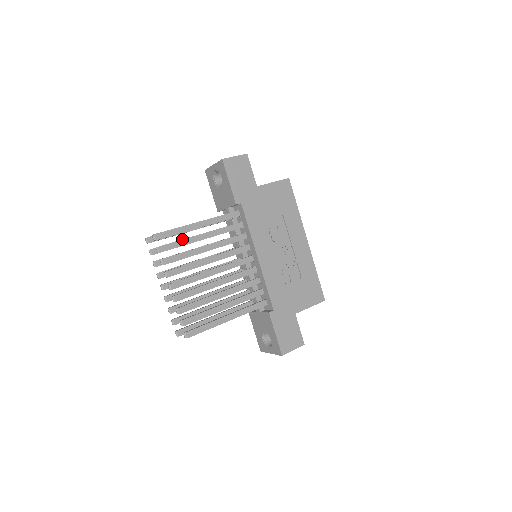
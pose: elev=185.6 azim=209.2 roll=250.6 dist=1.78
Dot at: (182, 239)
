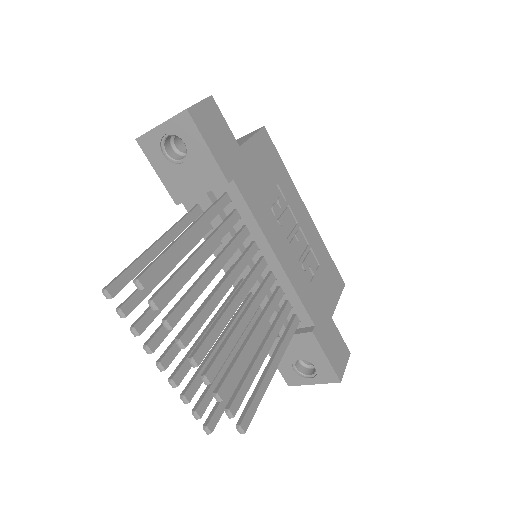
Dot at: (179, 269)
